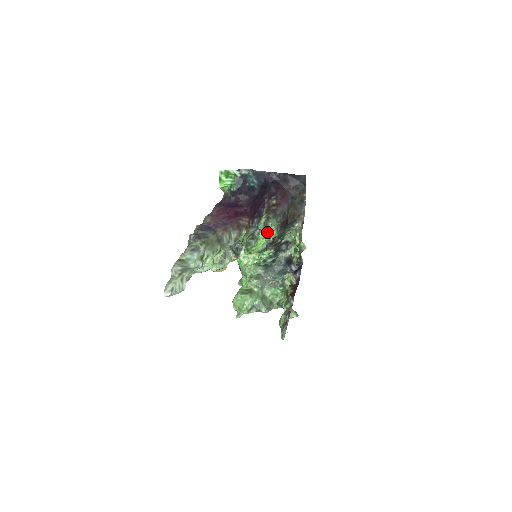
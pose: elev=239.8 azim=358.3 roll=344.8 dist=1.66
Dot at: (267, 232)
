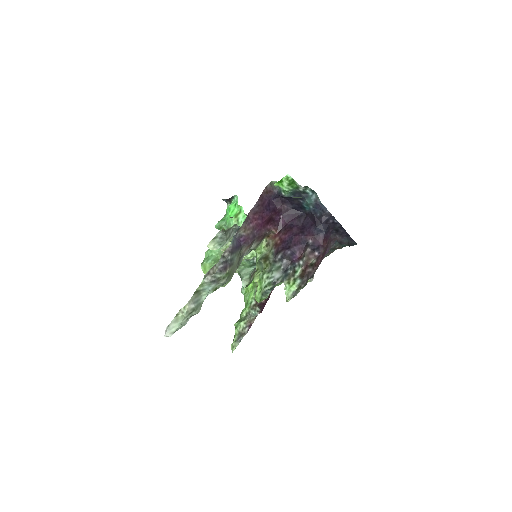
Dot at: occluded
